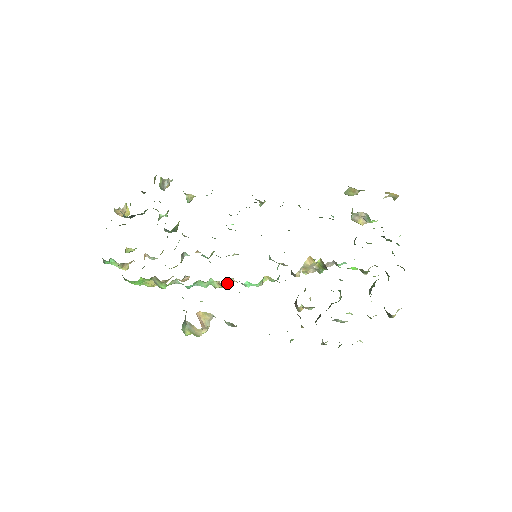
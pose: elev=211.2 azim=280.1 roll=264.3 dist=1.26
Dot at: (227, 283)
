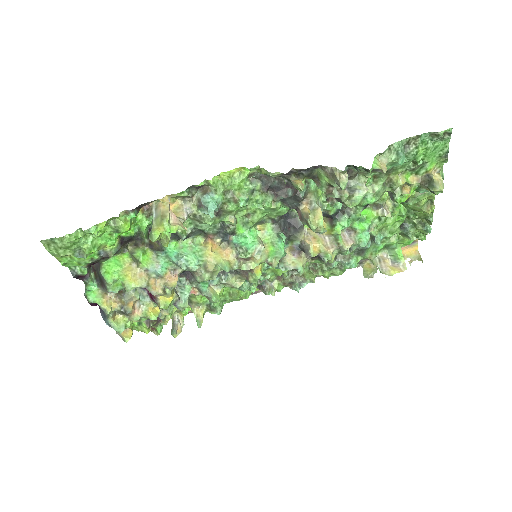
Dot at: (218, 252)
